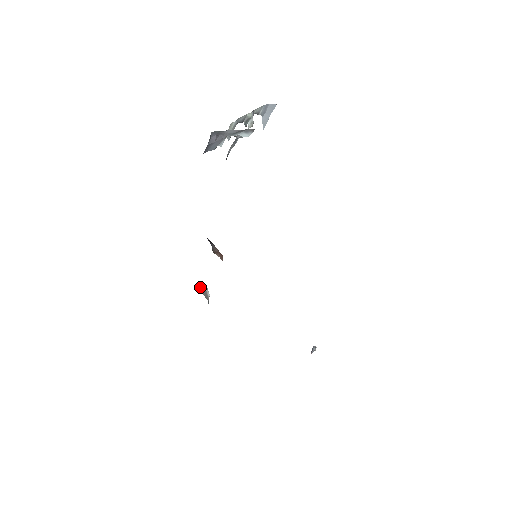
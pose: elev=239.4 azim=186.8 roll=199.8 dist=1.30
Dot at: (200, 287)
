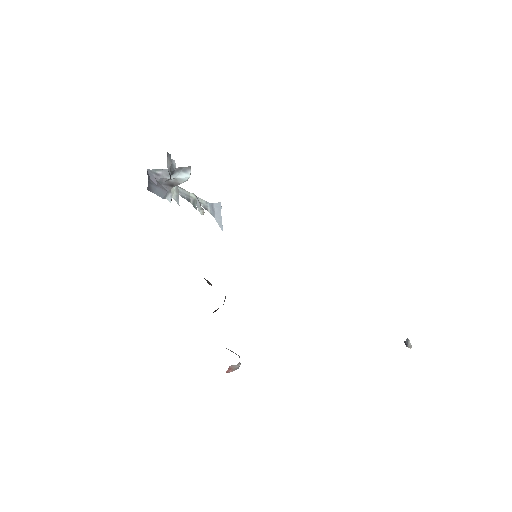
Dot at: occluded
